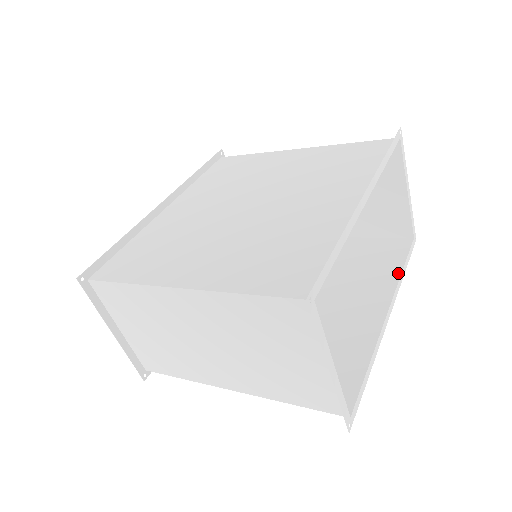
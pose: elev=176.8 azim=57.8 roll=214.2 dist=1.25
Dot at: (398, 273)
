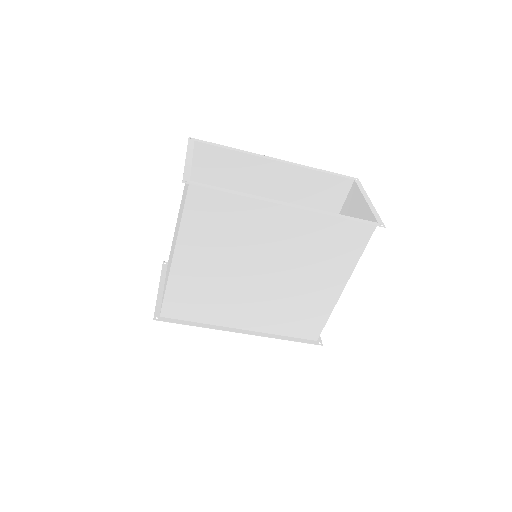
Dot at: occluded
